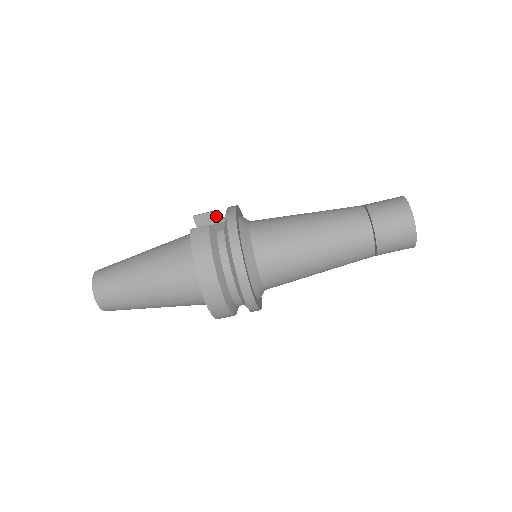
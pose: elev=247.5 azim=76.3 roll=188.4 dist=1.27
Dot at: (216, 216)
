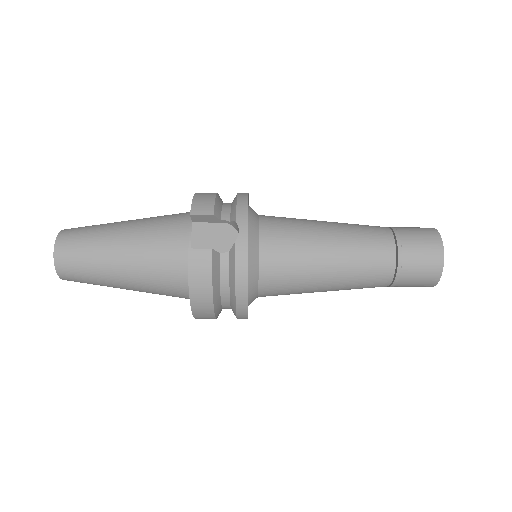
Dot at: (219, 213)
